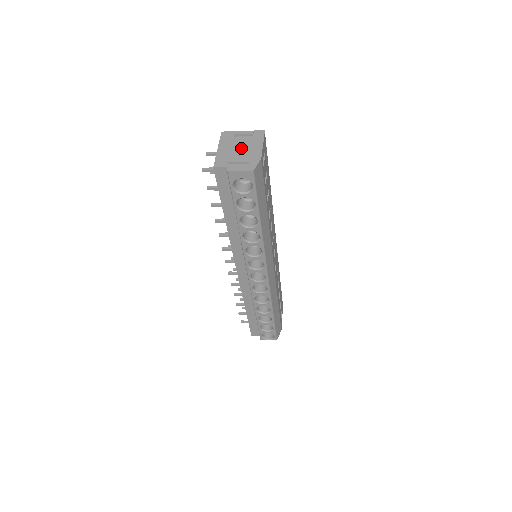
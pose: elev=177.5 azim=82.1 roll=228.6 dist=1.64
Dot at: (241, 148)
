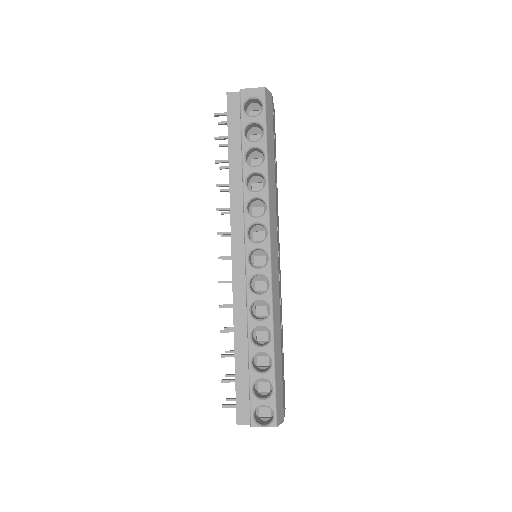
Dot at: occluded
